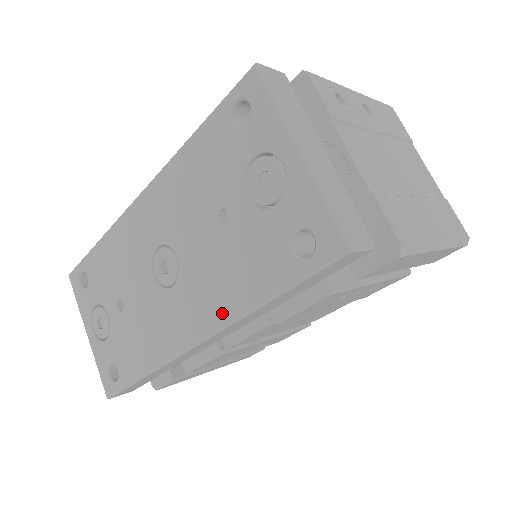
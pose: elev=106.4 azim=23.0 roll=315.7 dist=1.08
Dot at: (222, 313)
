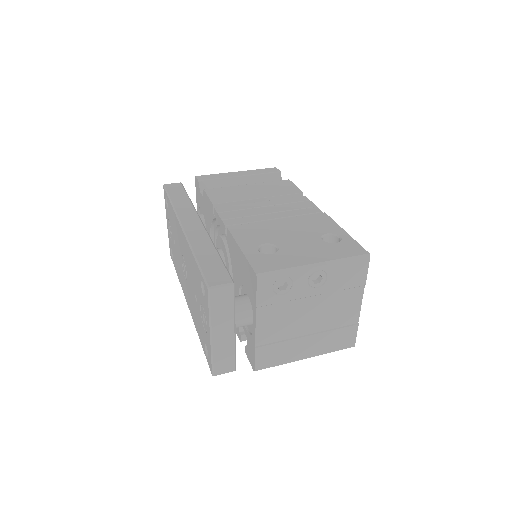
Dot at: (193, 316)
